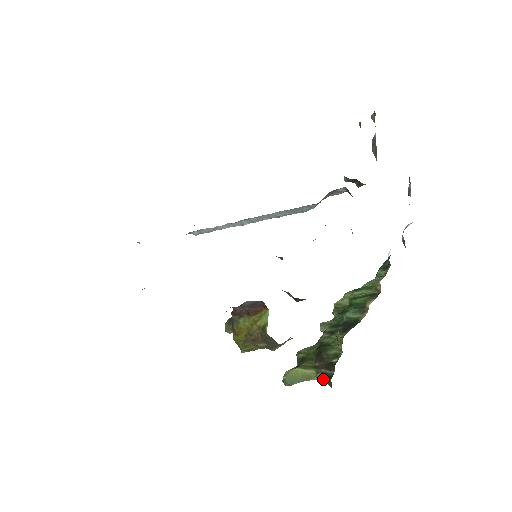
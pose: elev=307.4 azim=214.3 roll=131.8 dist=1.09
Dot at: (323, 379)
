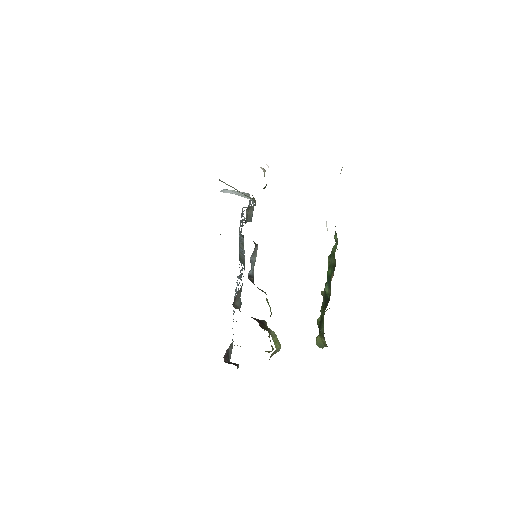
Dot at: occluded
